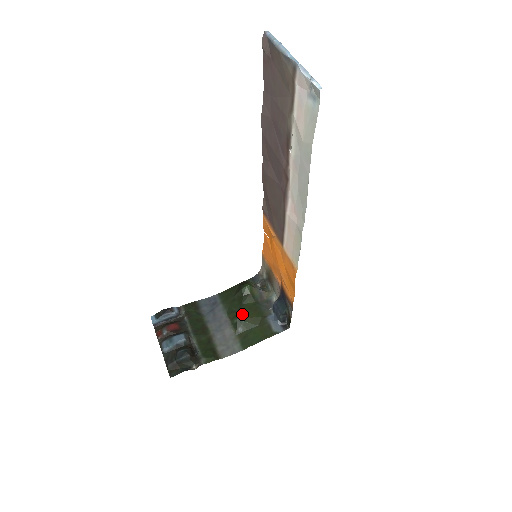
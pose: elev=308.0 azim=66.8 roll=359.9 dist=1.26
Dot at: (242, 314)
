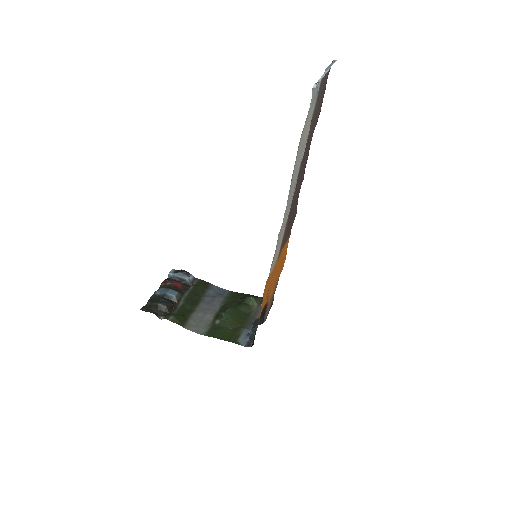
Dot at: (229, 313)
